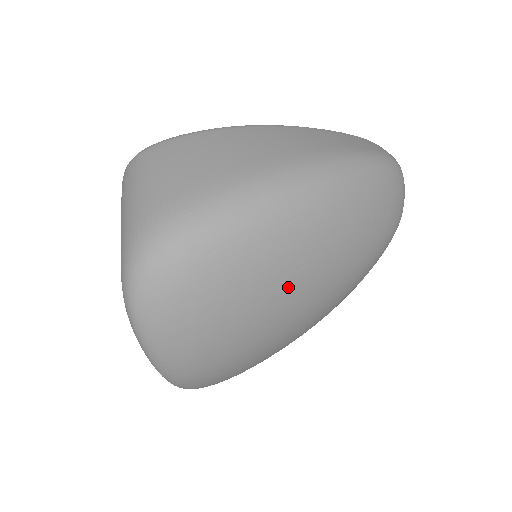
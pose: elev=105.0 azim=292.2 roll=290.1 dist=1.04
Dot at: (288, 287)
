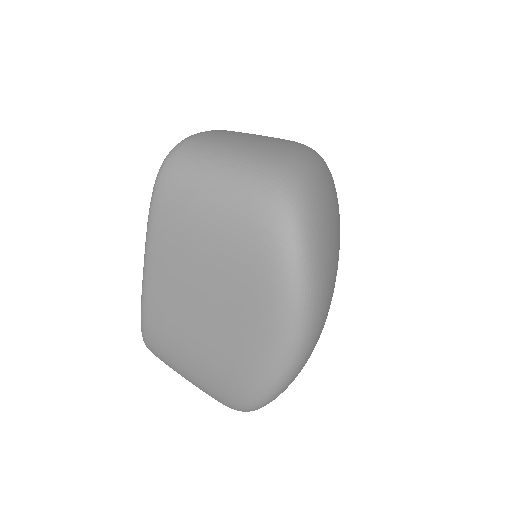
Dot at: occluded
